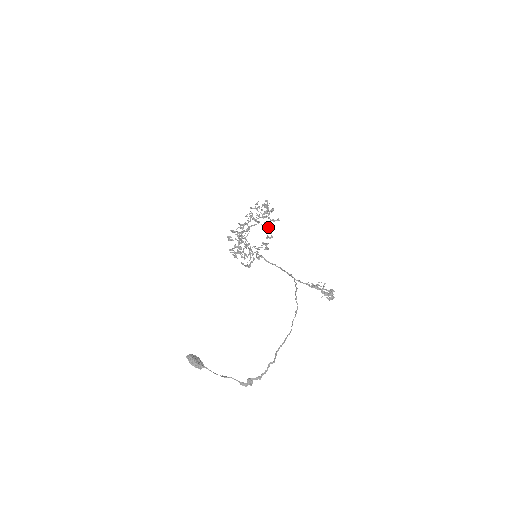
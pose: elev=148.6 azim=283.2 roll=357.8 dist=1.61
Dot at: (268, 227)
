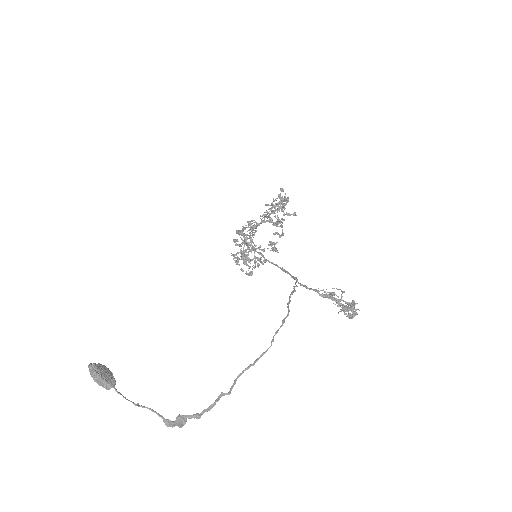
Dot at: (278, 221)
